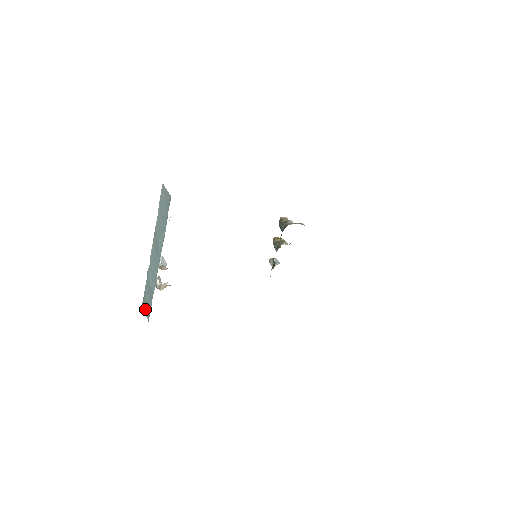
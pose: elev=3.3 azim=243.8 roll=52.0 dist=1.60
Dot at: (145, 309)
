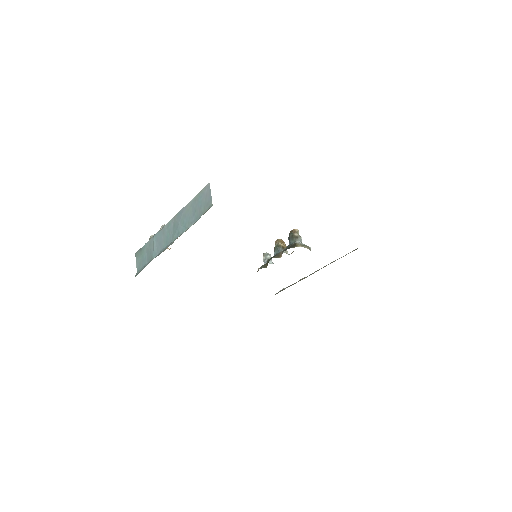
Dot at: (138, 259)
